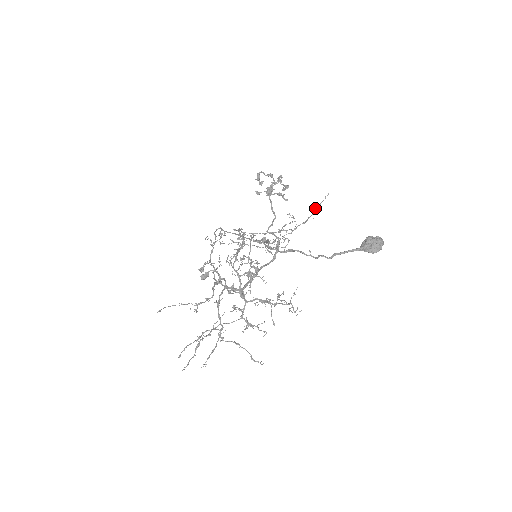
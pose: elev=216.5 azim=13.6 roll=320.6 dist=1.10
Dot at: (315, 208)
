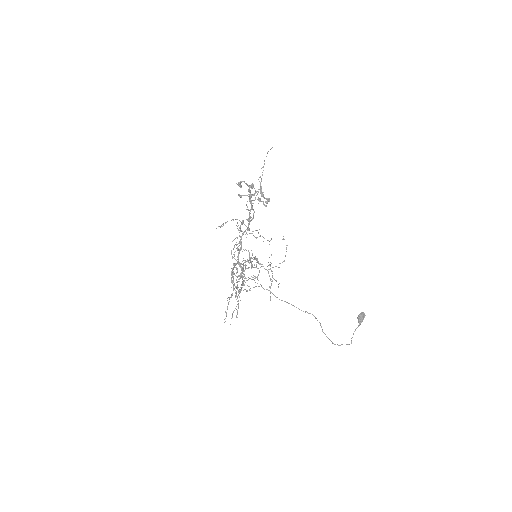
Dot at: occluded
